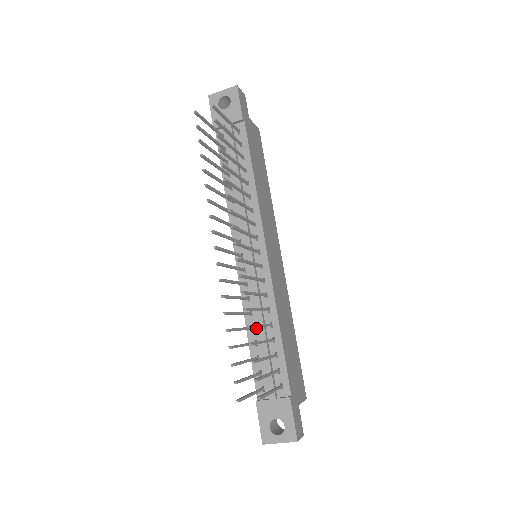
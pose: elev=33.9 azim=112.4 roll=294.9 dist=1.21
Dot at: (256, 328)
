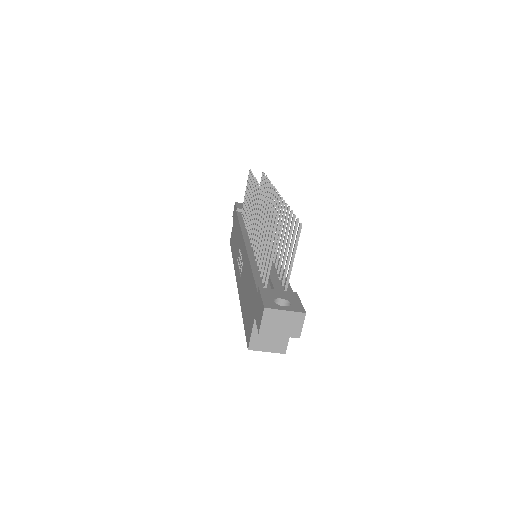
Dot at: occluded
